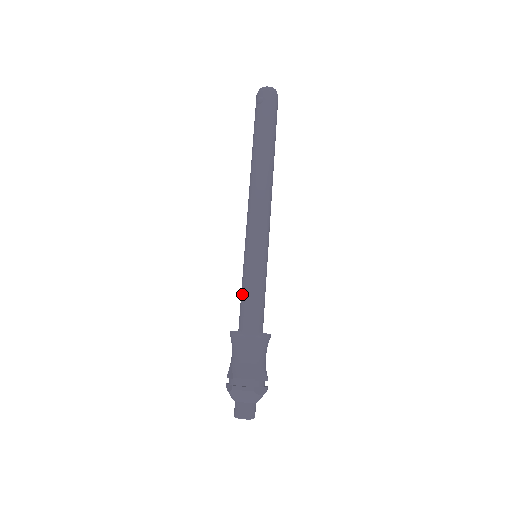
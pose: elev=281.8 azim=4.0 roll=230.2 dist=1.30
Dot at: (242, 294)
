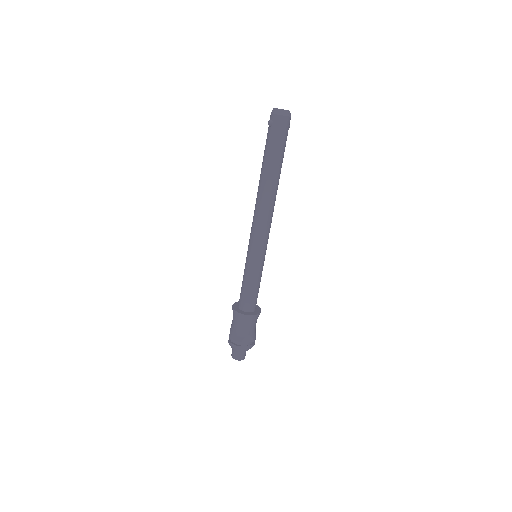
Dot at: (242, 283)
